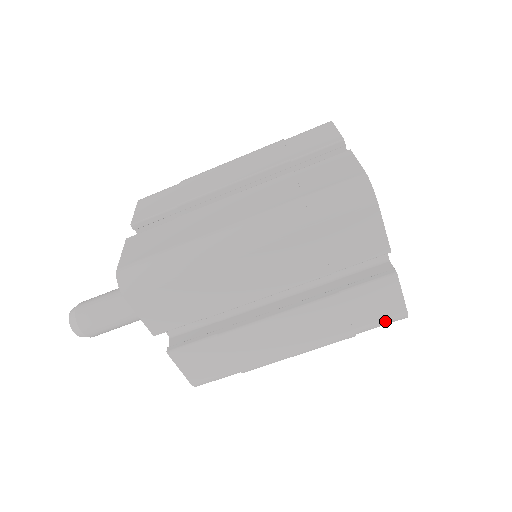
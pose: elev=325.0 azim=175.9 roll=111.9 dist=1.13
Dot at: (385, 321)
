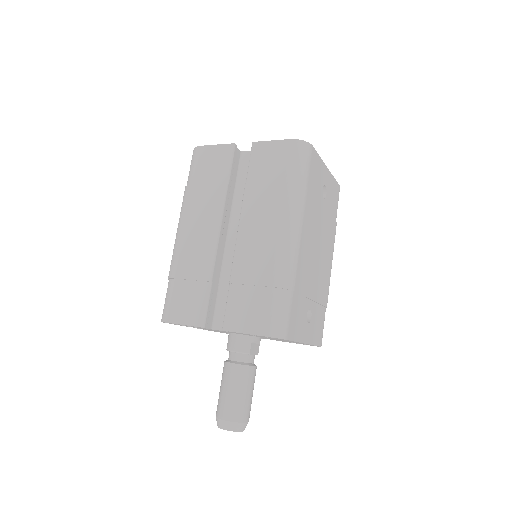
Dot at: (291, 157)
